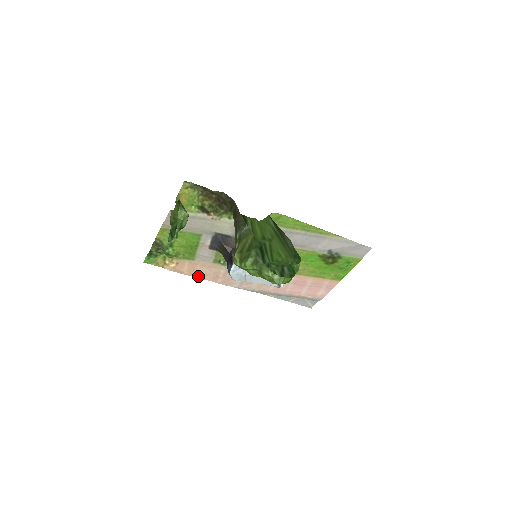
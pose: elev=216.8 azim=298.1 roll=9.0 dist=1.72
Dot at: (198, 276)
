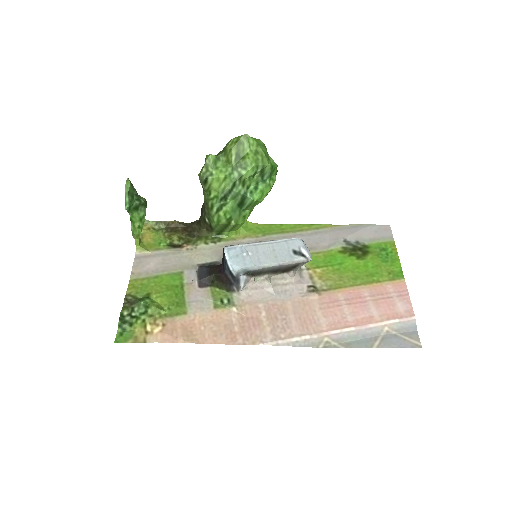
Dot at: (203, 342)
